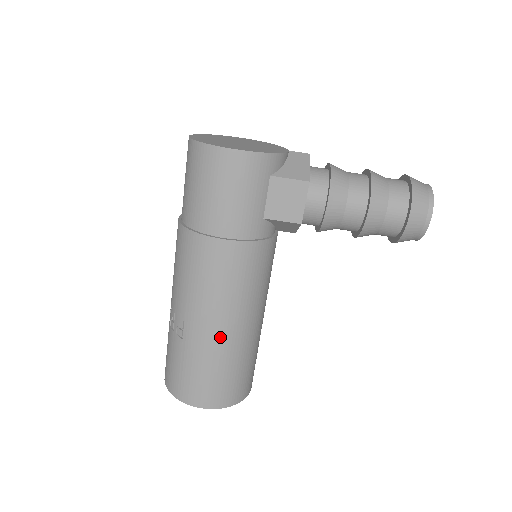
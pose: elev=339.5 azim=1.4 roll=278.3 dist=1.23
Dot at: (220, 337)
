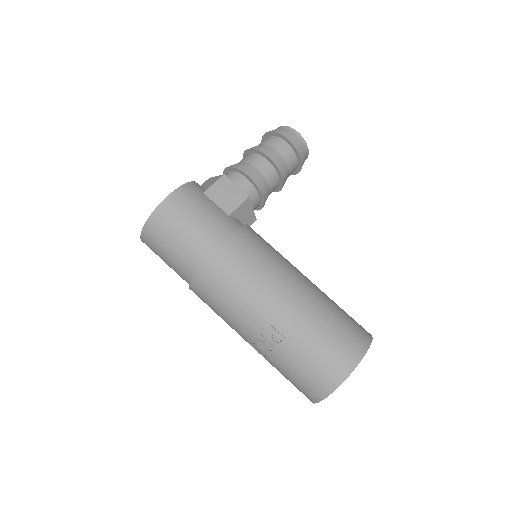
Dot at: (300, 300)
